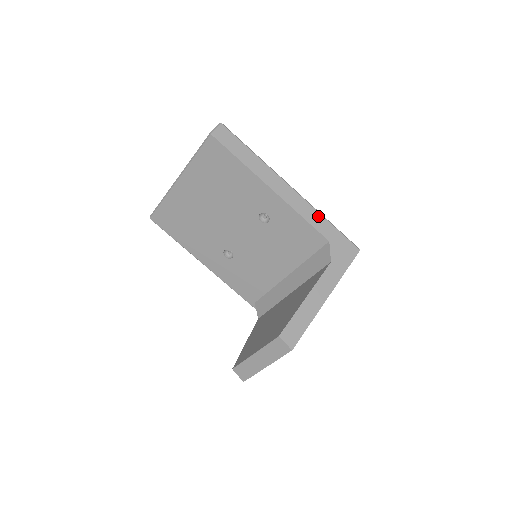
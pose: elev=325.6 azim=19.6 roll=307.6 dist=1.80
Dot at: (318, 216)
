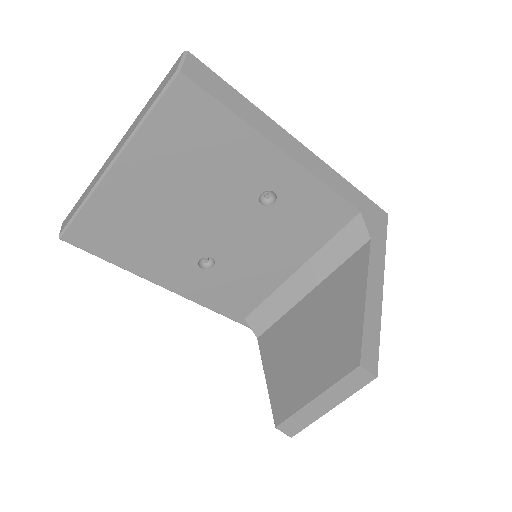
Dot at: (340, 180)
